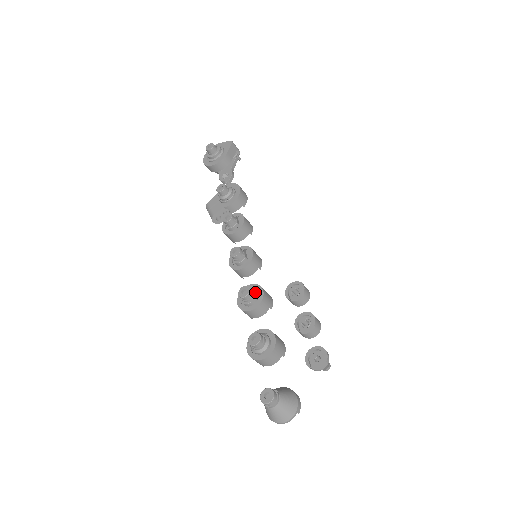
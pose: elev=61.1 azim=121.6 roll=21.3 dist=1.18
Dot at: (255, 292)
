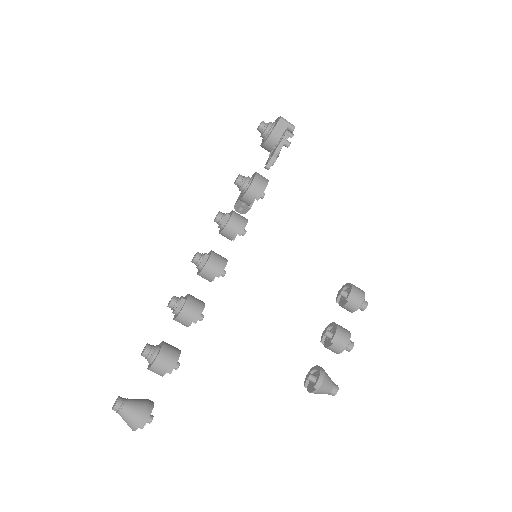
Dot at: (182, 303)
